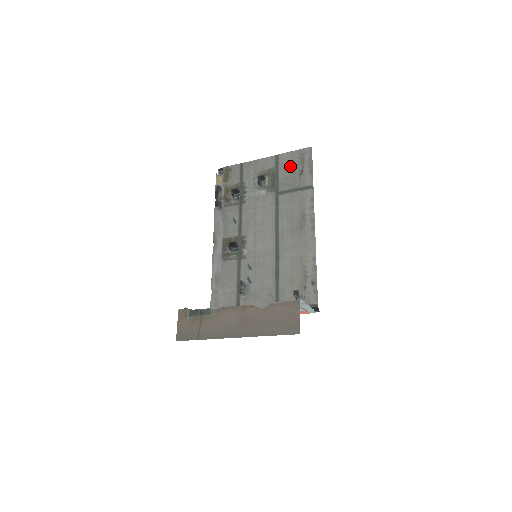
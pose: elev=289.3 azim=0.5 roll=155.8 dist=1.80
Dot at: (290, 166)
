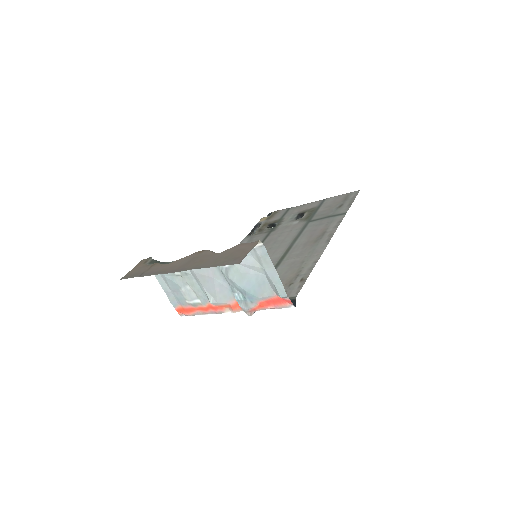
Dot at: (332, 203)
